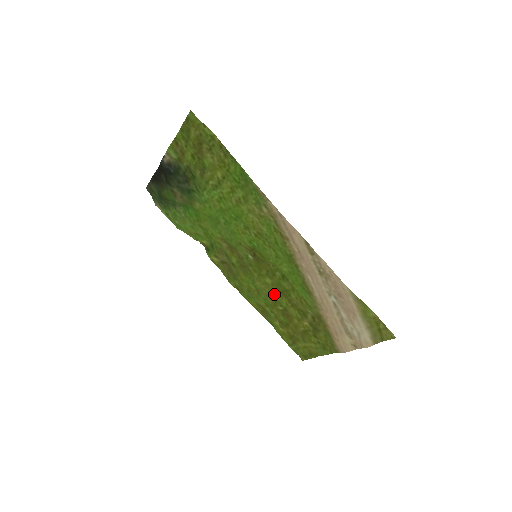
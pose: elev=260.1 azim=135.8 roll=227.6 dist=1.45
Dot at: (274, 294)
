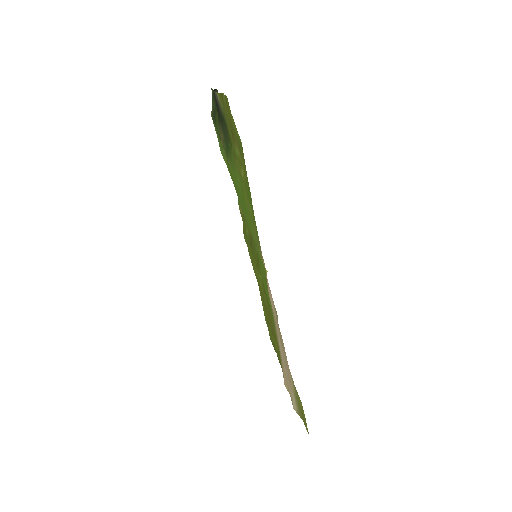
Dot at: (262, 289)
